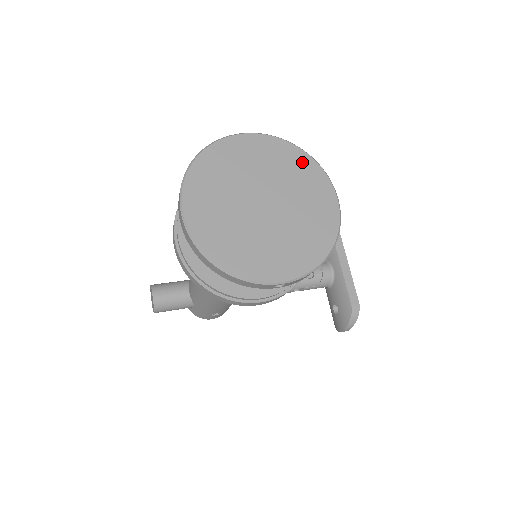
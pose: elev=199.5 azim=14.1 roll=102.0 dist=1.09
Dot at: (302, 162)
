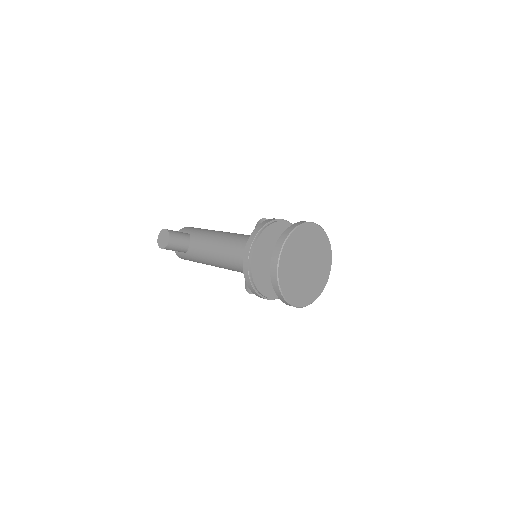
Dot at: (327, 247)
